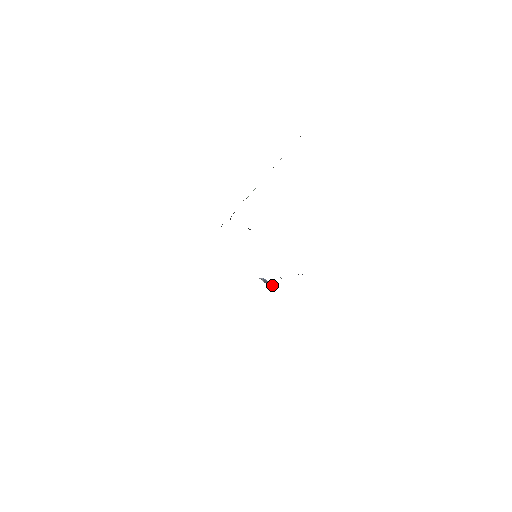
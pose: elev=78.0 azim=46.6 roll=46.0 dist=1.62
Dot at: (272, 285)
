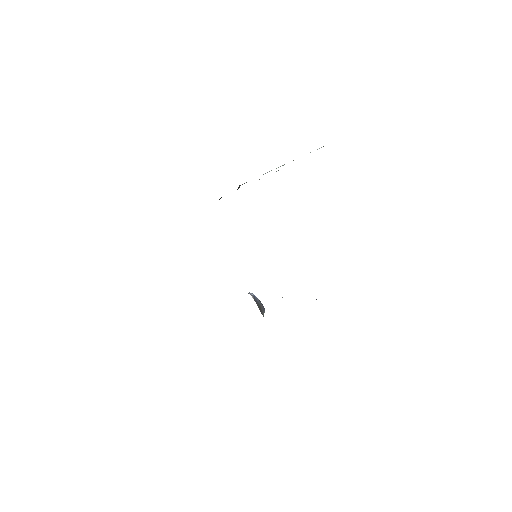
Dot at: (263, 308)
